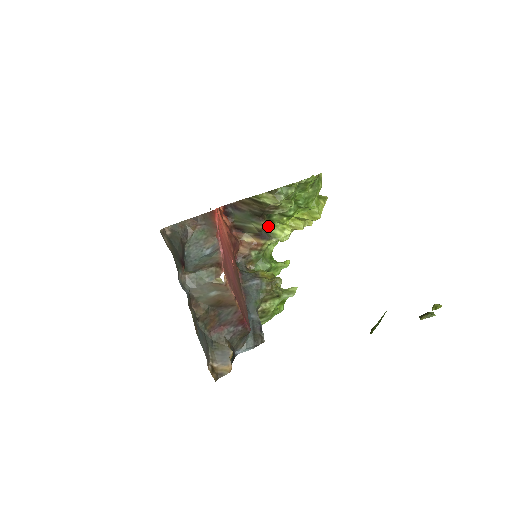
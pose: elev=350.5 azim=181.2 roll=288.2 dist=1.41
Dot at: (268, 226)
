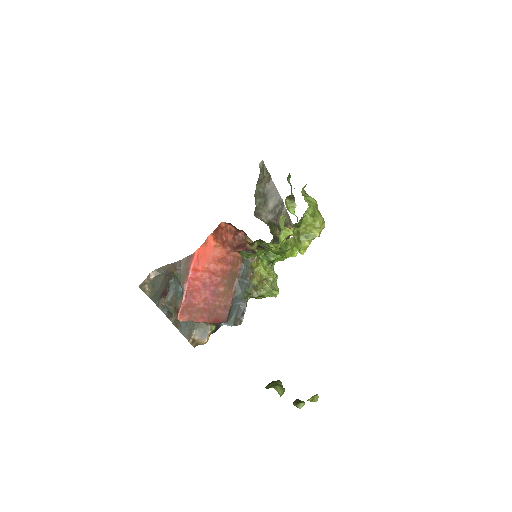
Dot at: (262, 243)
